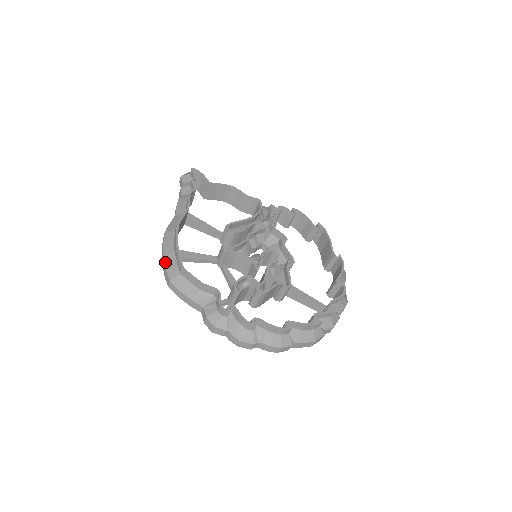
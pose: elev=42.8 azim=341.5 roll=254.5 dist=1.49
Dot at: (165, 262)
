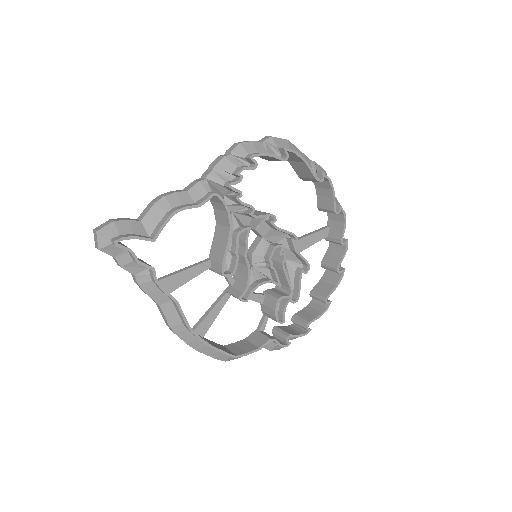
Dot at: (207, 355)
